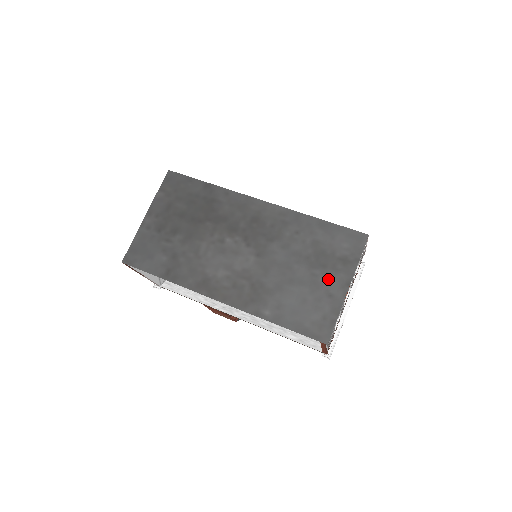
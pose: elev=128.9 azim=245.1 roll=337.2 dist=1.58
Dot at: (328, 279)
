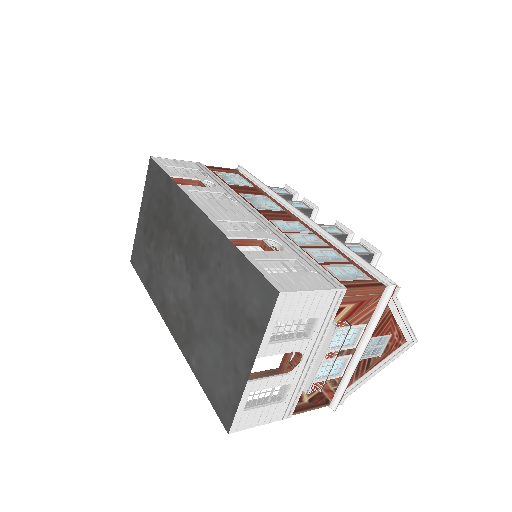
Dot at: (236, 346)
